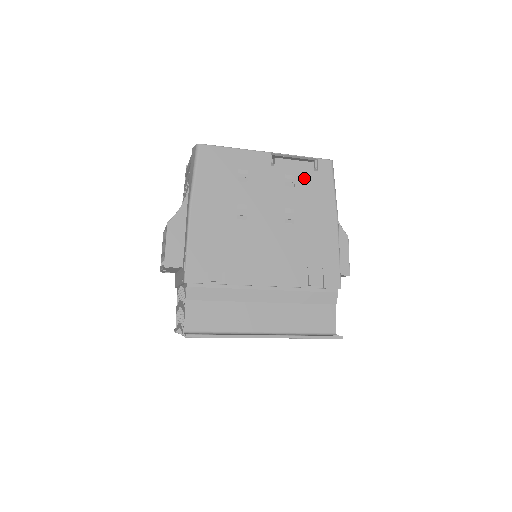
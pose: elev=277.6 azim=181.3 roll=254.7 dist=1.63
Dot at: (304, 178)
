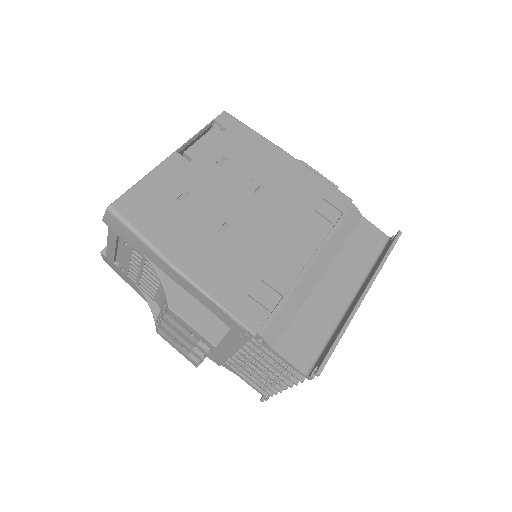
Dot at: (225, 145)
